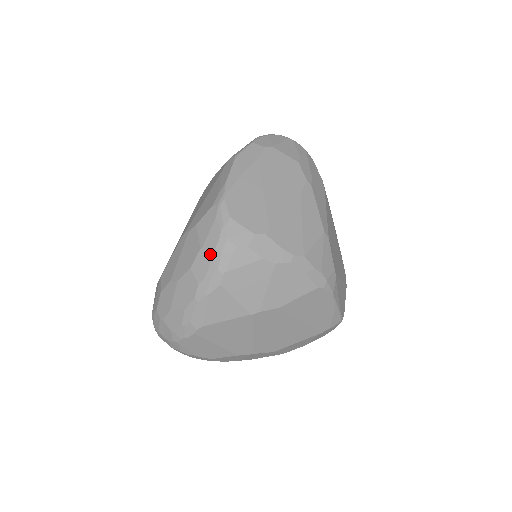
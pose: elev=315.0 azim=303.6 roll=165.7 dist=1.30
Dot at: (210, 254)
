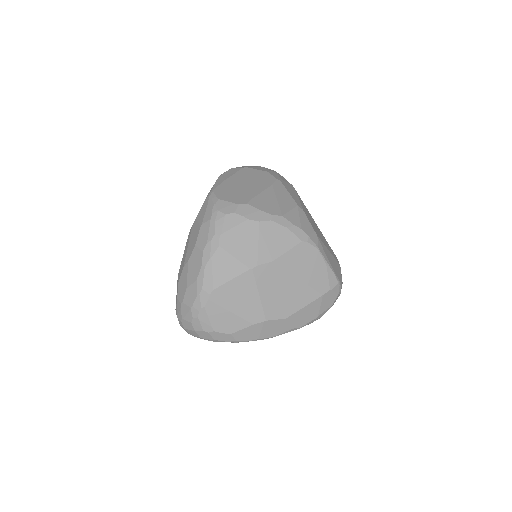
Dot at: (207, 226)
